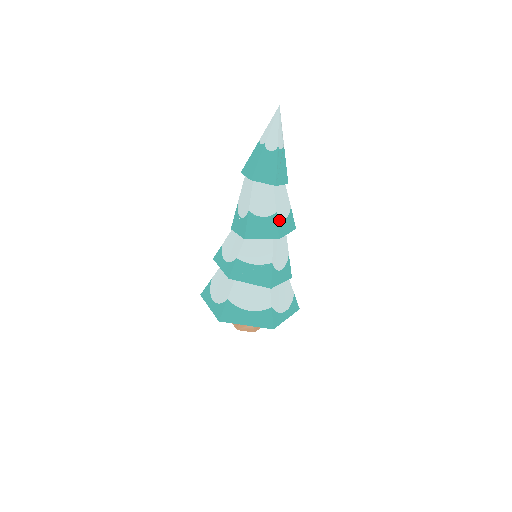
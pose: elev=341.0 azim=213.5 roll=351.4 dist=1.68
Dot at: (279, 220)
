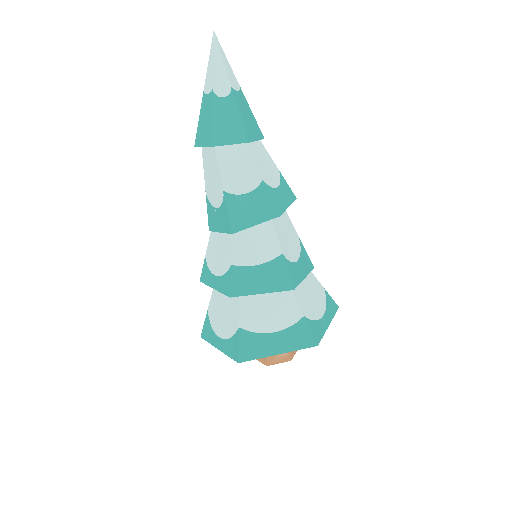
Dot at: (270, 190)
